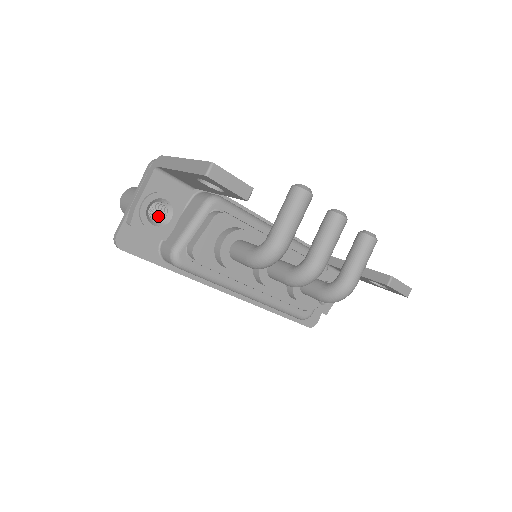
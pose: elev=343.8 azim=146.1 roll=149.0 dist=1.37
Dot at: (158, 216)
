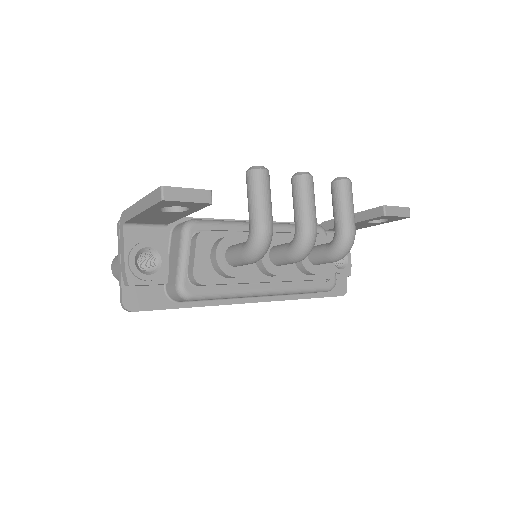
Dot at: (150, 266)
